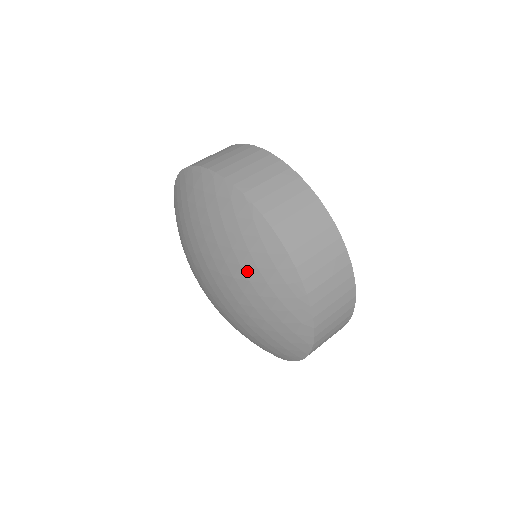
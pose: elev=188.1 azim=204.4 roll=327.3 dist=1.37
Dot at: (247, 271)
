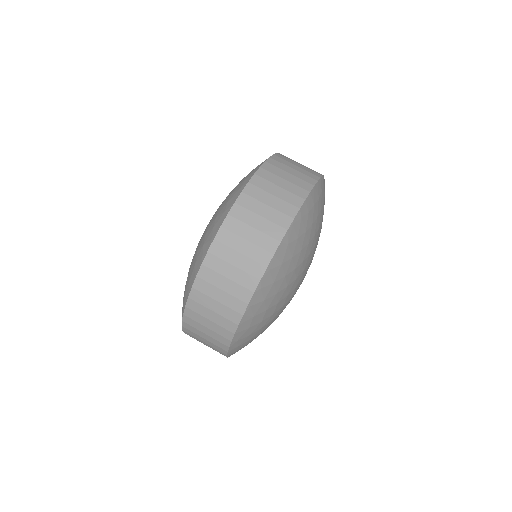
Dot at: occluded
